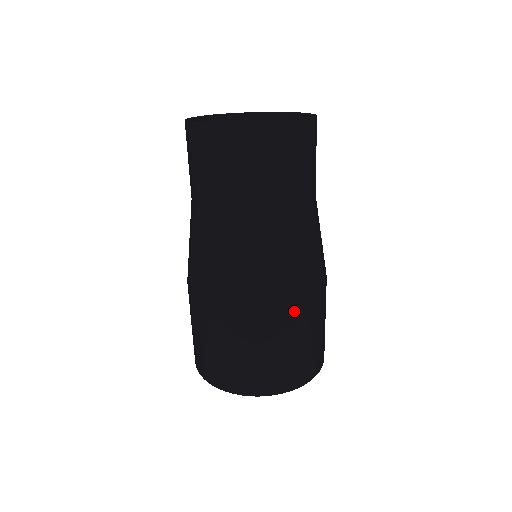
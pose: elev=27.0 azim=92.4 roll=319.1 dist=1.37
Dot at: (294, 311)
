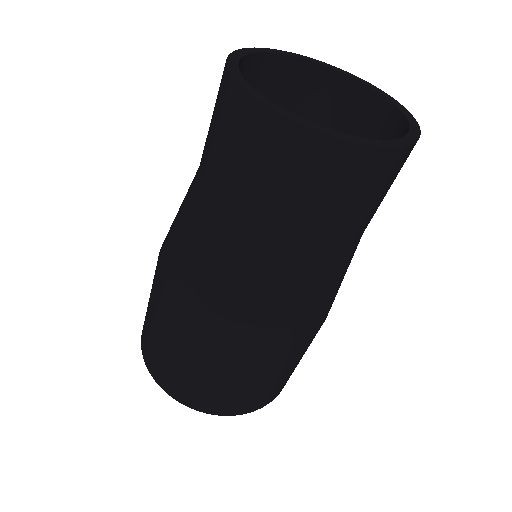
Dot at: (284, 351)
